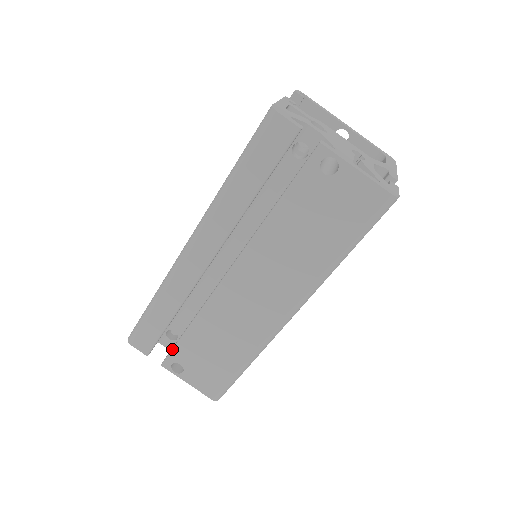
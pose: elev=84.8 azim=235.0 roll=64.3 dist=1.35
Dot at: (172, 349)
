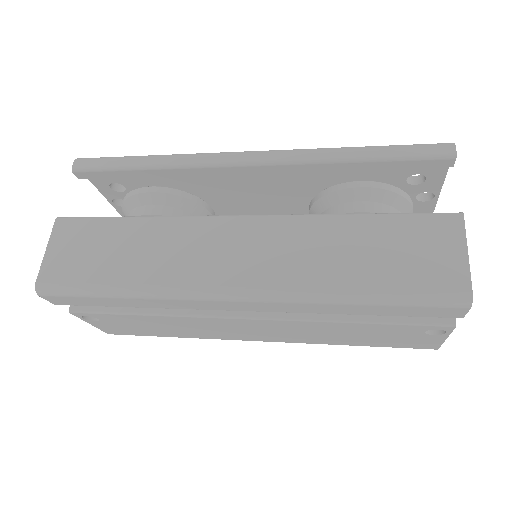
Dot at: (101, 313)
